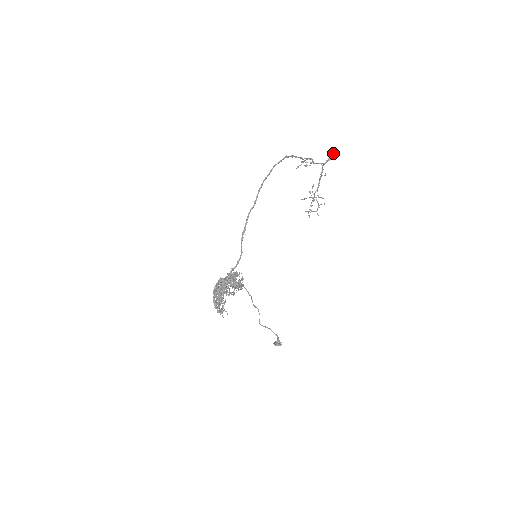
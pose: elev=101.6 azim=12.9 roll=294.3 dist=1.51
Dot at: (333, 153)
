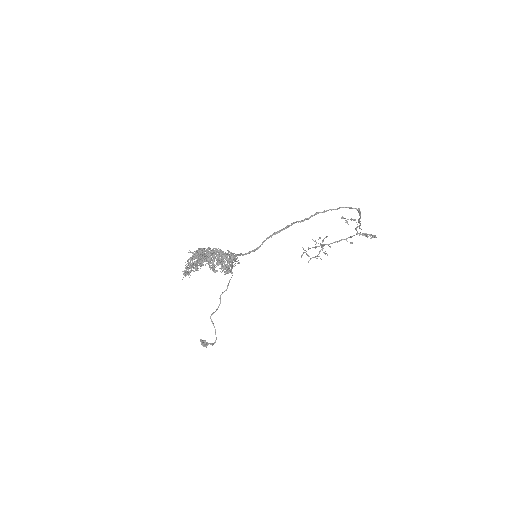
Dot at: occluded
